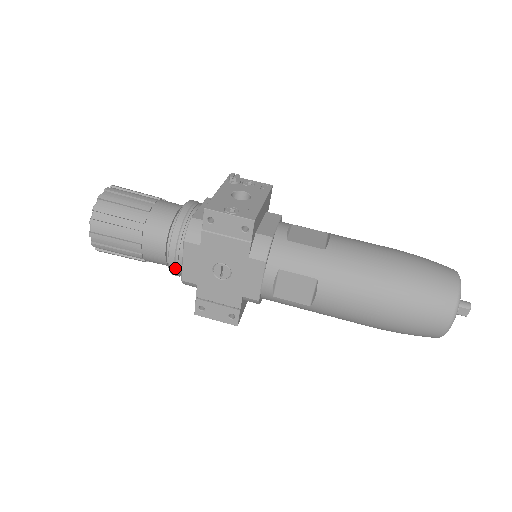
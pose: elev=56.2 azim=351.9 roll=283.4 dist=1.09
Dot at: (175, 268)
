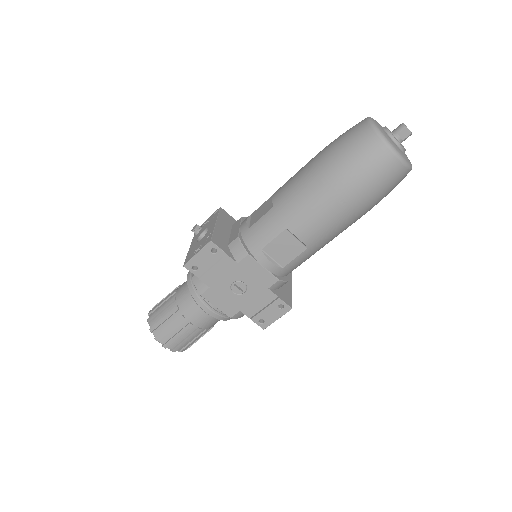
Dot at: (219, 315)
